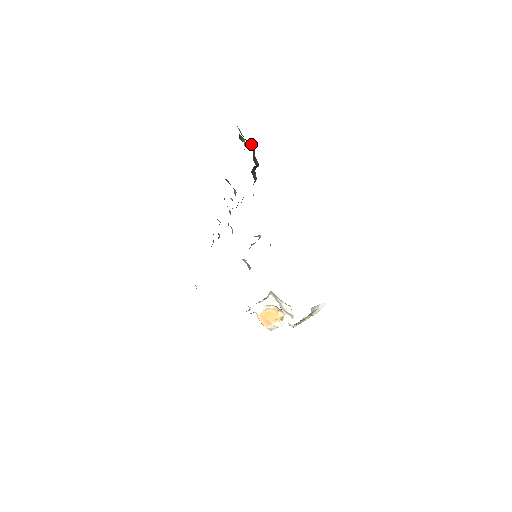
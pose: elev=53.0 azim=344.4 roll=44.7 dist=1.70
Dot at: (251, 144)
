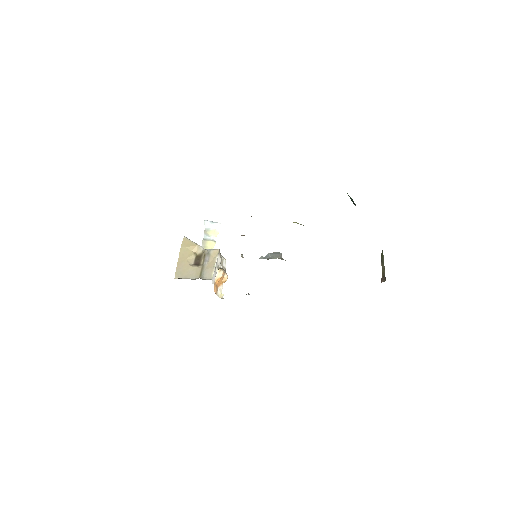
Dot at: occluded
